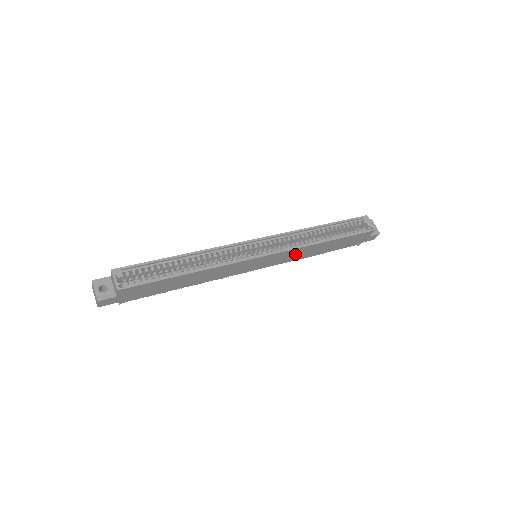
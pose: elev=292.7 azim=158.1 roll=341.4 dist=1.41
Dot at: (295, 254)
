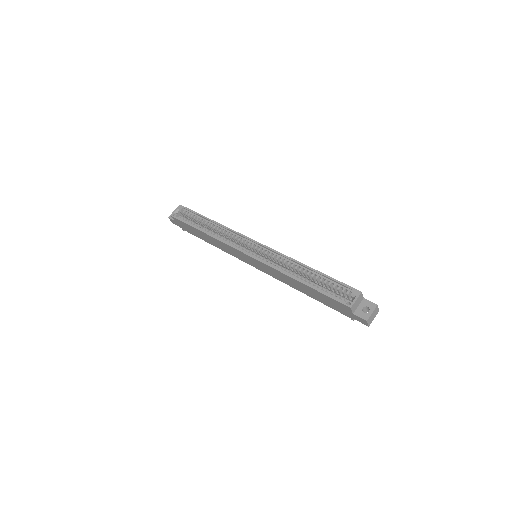
Dot at: (278, 274)
